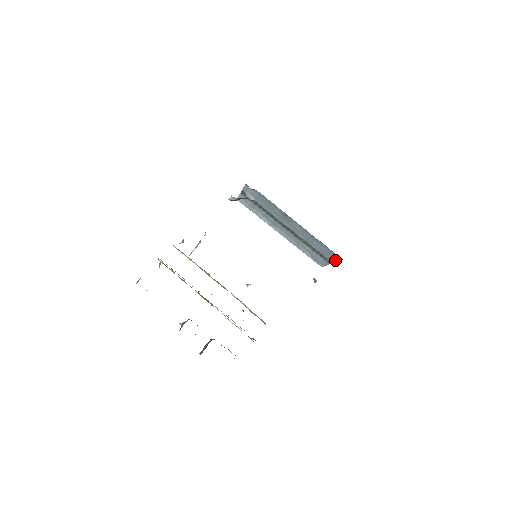
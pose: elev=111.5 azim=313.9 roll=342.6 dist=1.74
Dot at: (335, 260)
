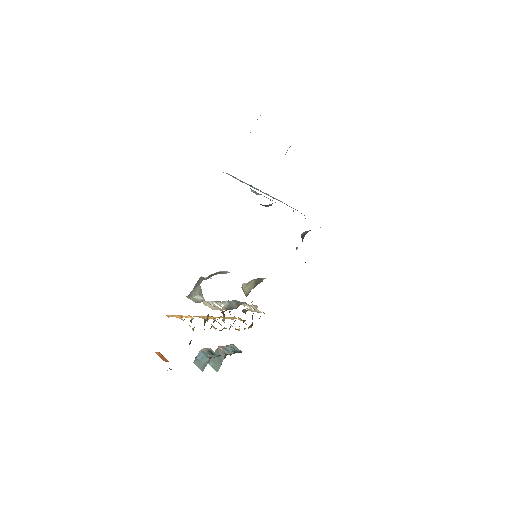
Dot at: occluded
